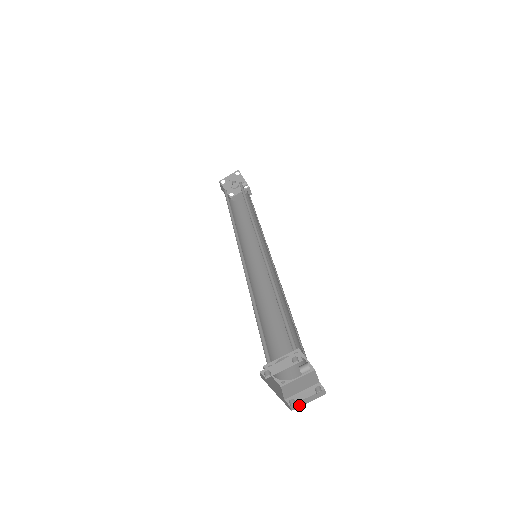
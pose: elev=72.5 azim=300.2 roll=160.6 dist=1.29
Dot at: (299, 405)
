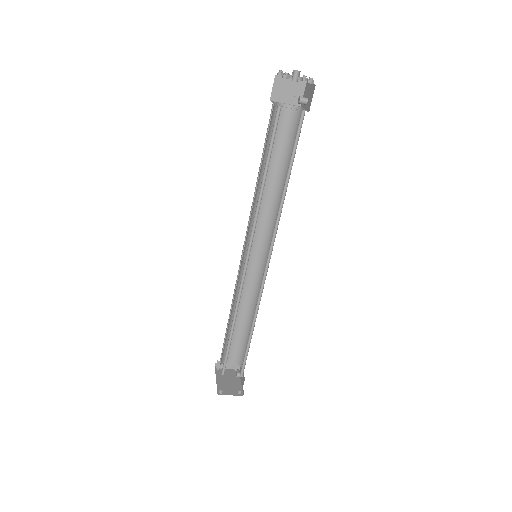
Dot at: occluded
